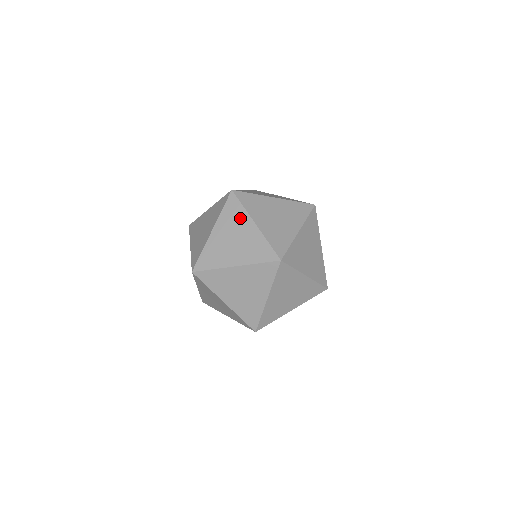
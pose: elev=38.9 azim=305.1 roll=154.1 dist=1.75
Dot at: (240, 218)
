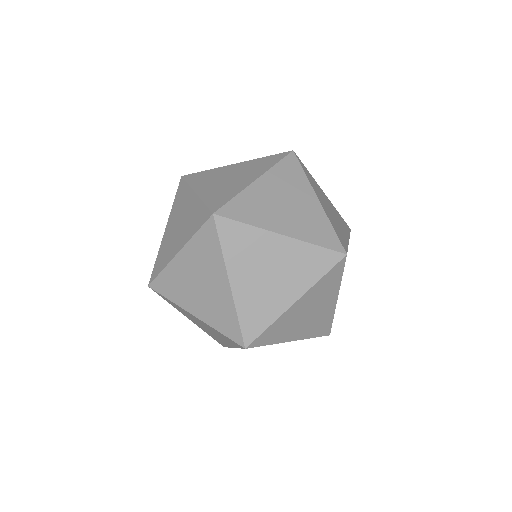
Dot at: occluded
